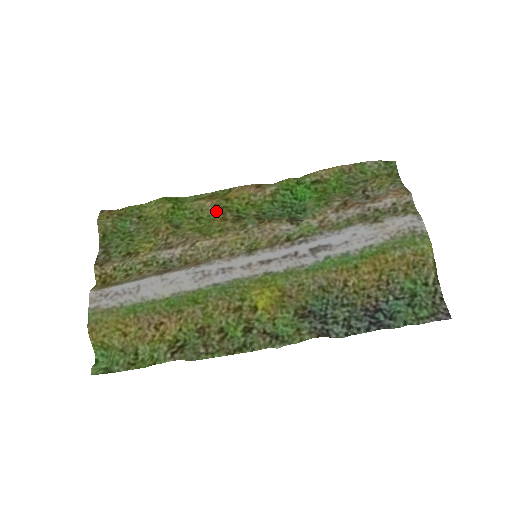
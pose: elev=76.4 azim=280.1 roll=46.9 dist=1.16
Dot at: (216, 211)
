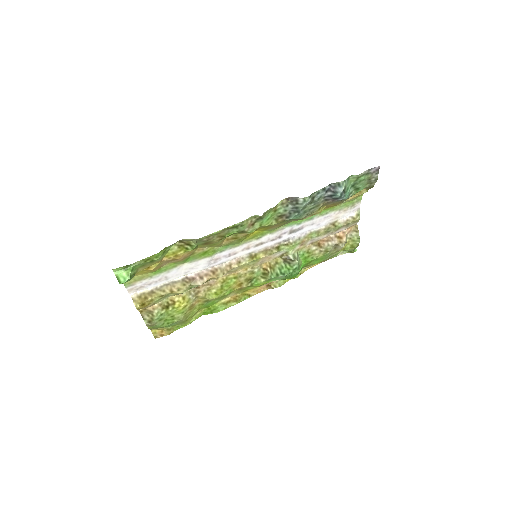
Dot at: (236, 291)
